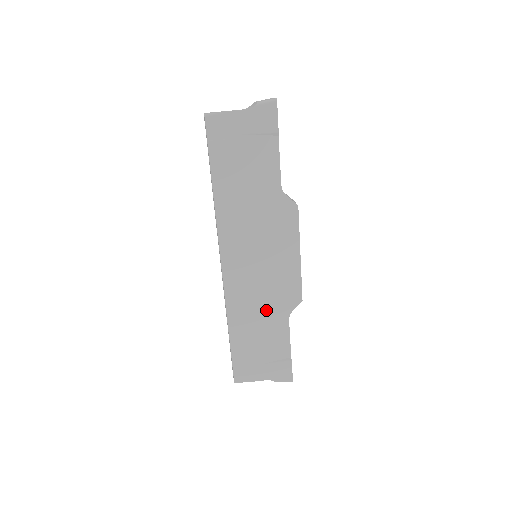
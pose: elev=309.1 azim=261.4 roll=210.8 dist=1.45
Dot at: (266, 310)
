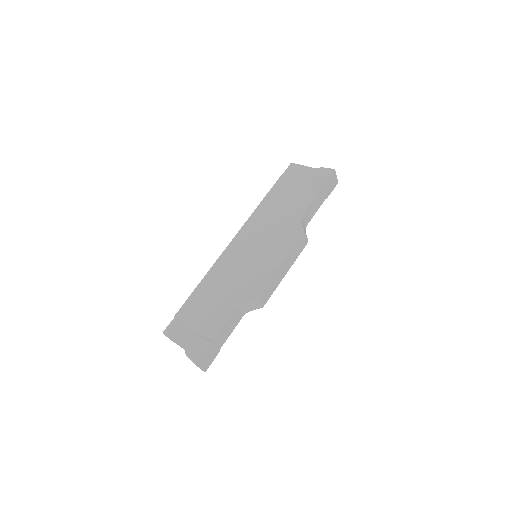
Dot at: (229, 289)
